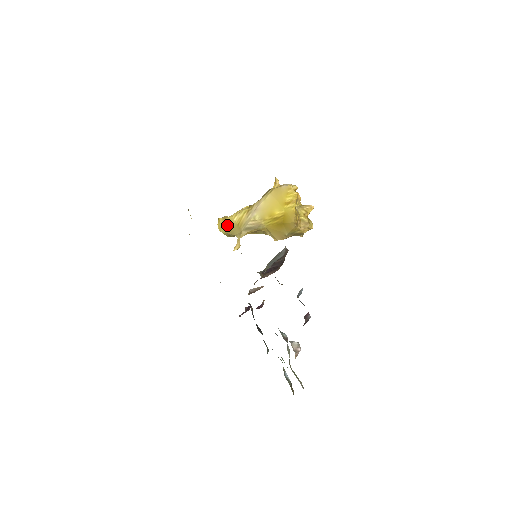
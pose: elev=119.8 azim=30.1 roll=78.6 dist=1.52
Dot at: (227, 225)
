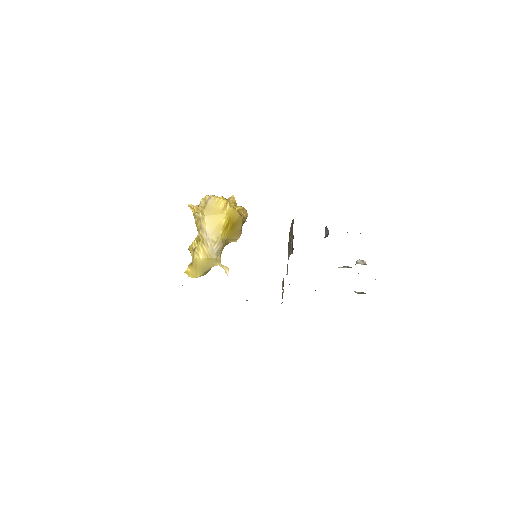
Dot at: (198, 268)
